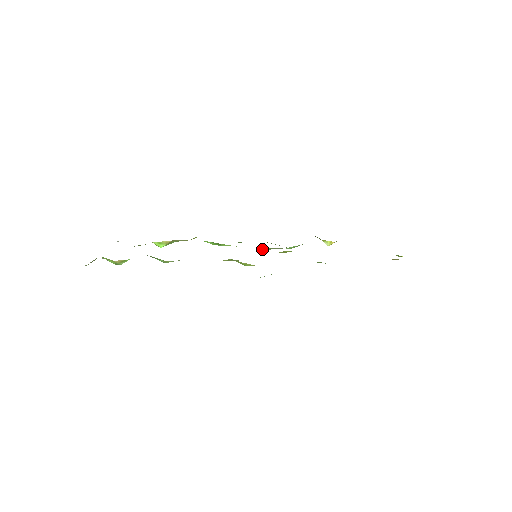
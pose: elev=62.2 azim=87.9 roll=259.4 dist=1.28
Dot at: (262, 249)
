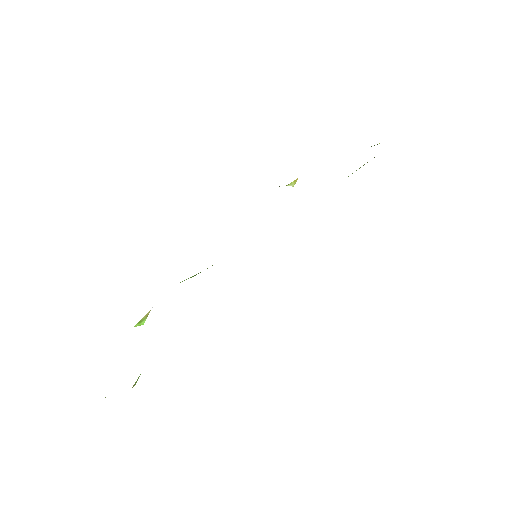
Dot at: occluded
